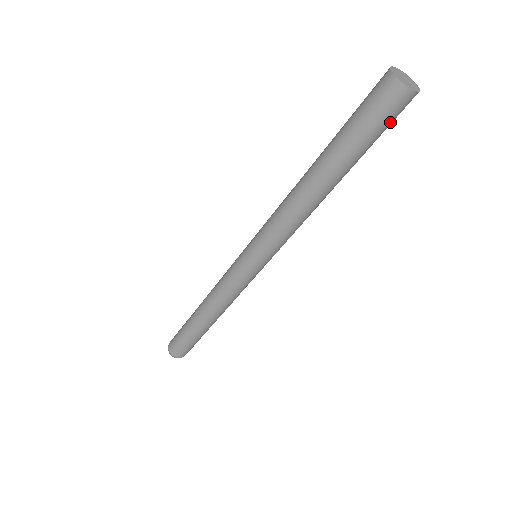
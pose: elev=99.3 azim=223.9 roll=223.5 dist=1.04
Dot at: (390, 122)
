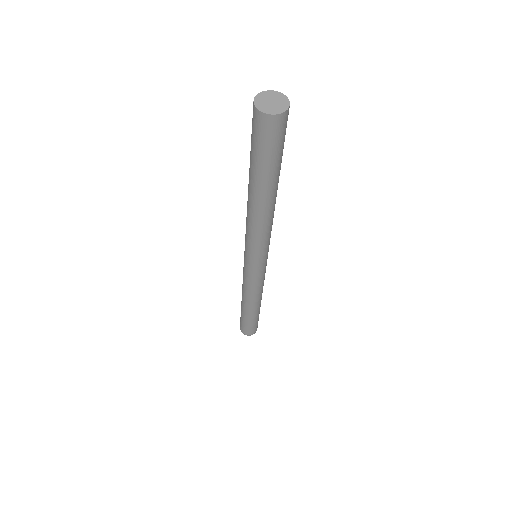
Dot at: (277, 141)
